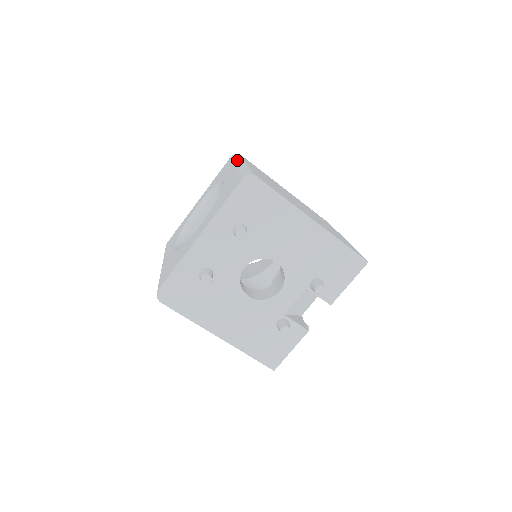
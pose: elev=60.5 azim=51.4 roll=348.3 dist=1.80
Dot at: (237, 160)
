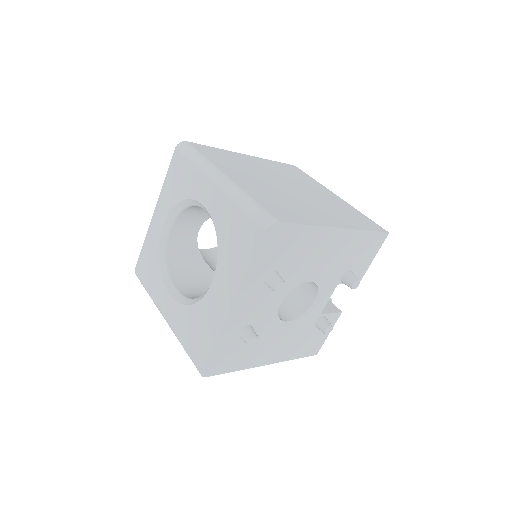
Dot at: (204, 168)
